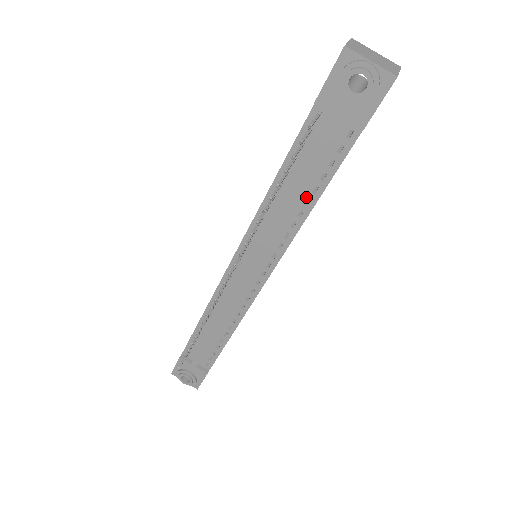
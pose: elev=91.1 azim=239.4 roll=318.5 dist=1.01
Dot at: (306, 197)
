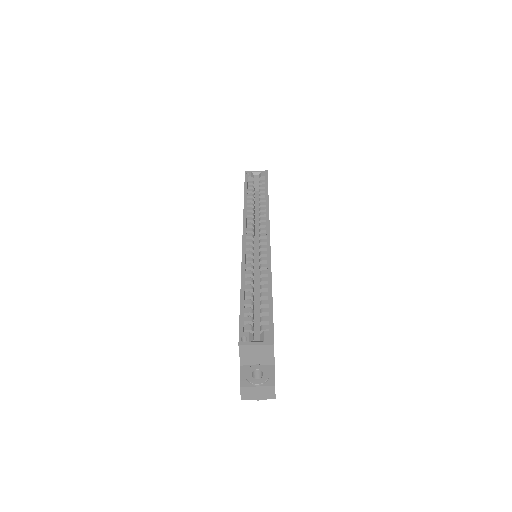
Dot at: occluded
